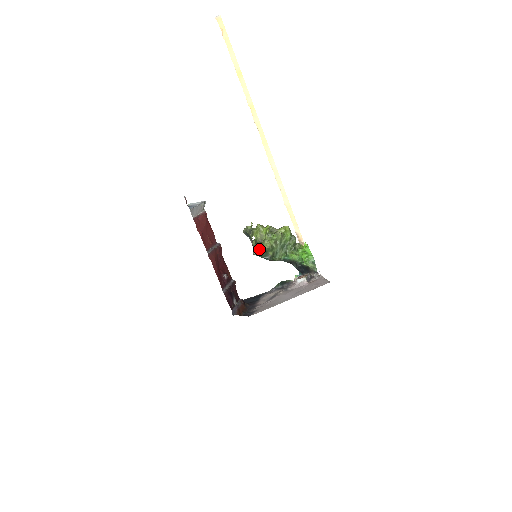
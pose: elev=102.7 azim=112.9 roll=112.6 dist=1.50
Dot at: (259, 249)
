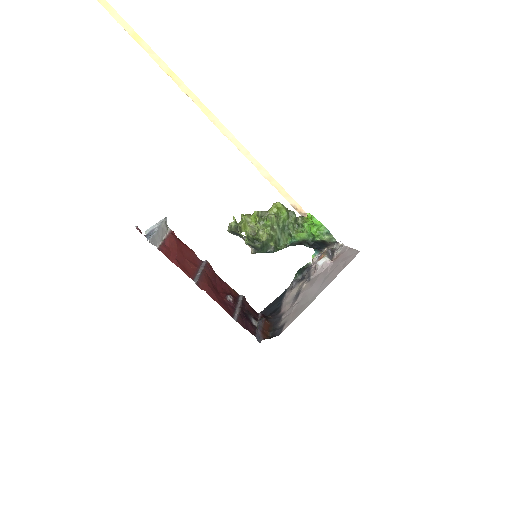
Dot at: (256, 245)
